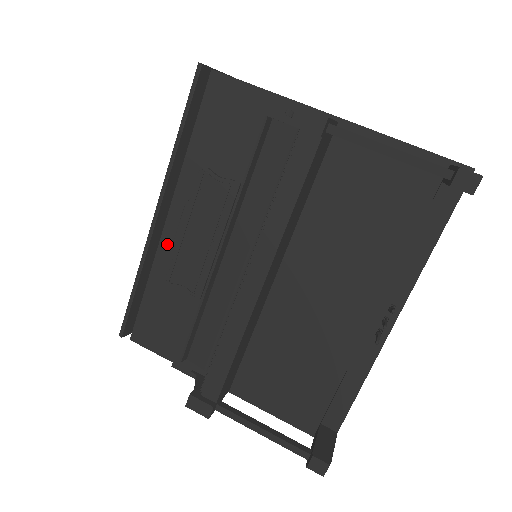
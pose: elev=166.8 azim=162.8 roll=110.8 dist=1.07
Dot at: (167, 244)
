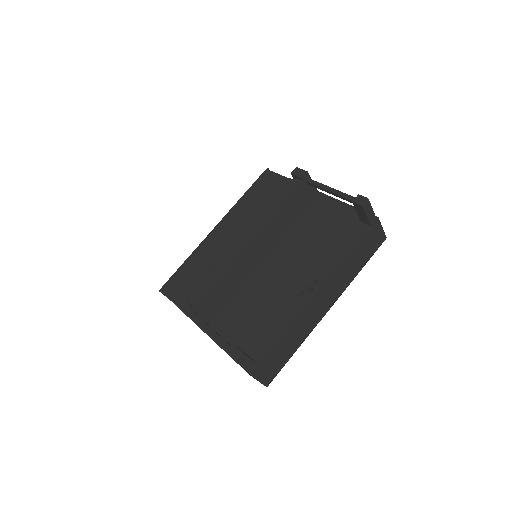
Dot at: (213, 243)
